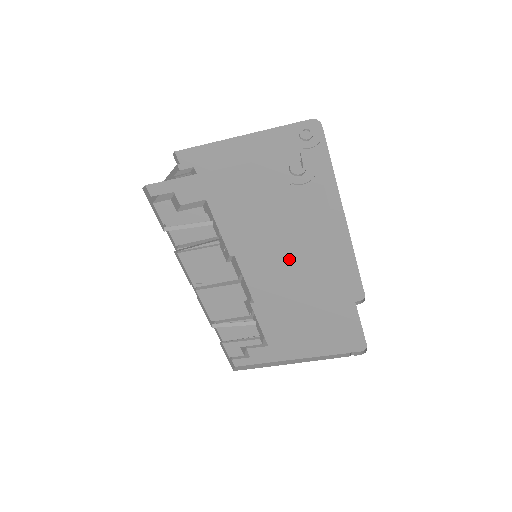
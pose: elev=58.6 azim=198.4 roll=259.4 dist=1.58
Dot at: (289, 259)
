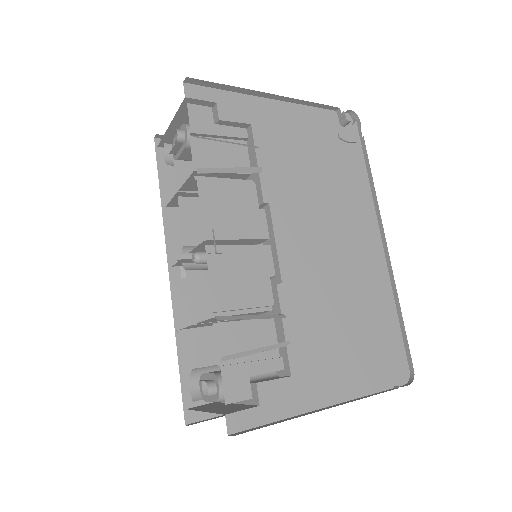
Dot at: (329, 222)
